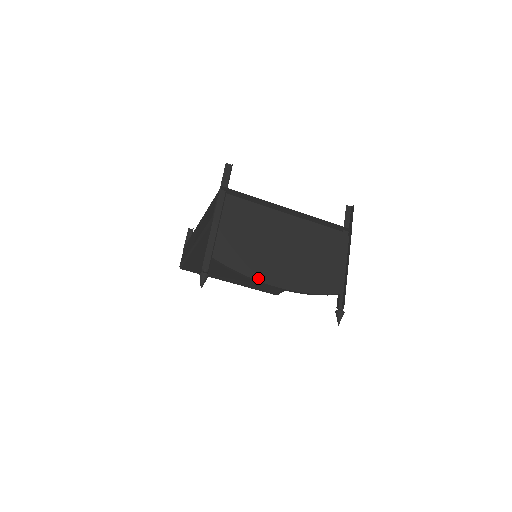
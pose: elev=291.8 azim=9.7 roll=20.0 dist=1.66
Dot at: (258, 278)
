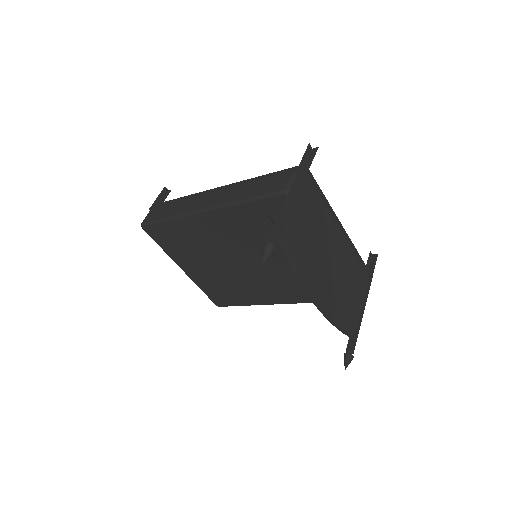
Dot at: (308, 283)
